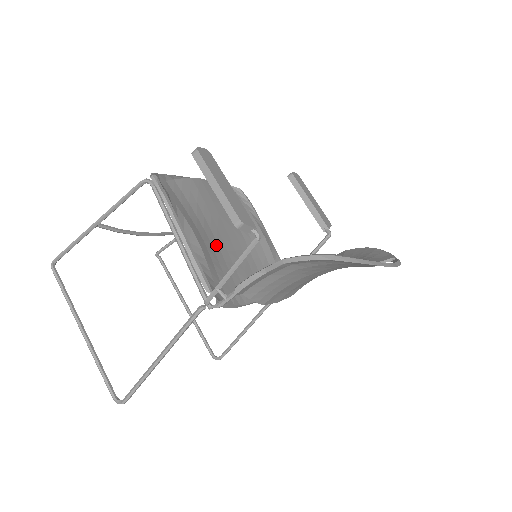
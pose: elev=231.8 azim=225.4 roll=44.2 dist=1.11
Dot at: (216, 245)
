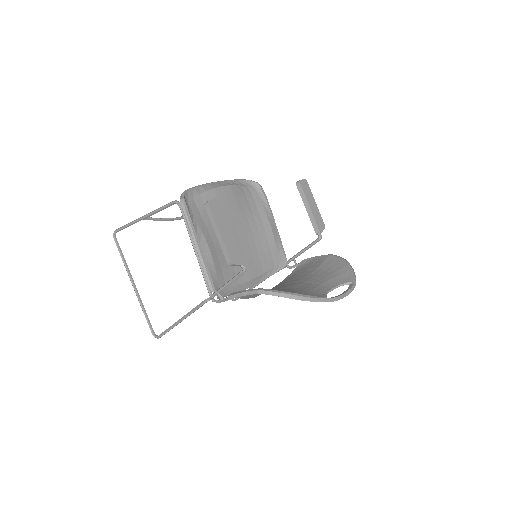
Dot at: occluded
